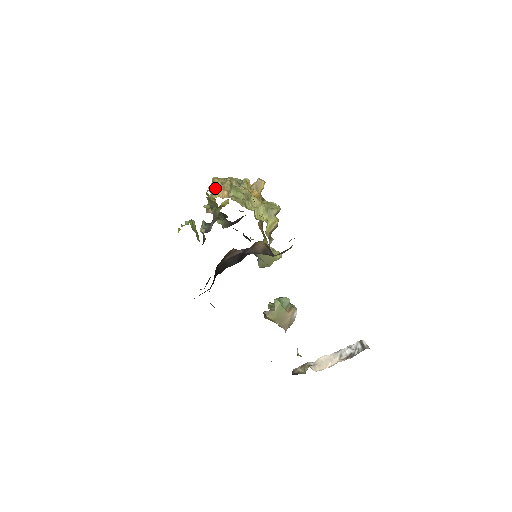
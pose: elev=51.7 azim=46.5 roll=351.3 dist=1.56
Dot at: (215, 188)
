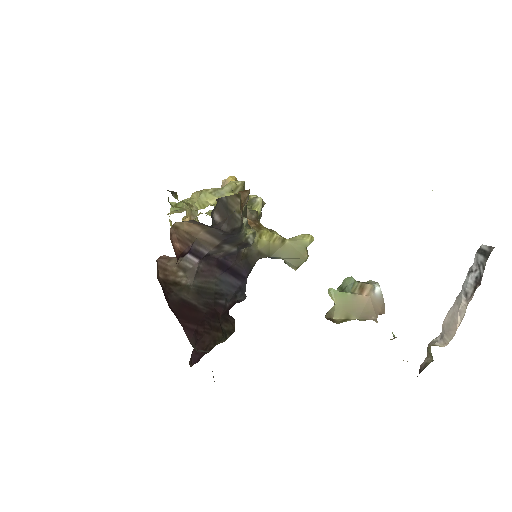
Dot at: occluded
